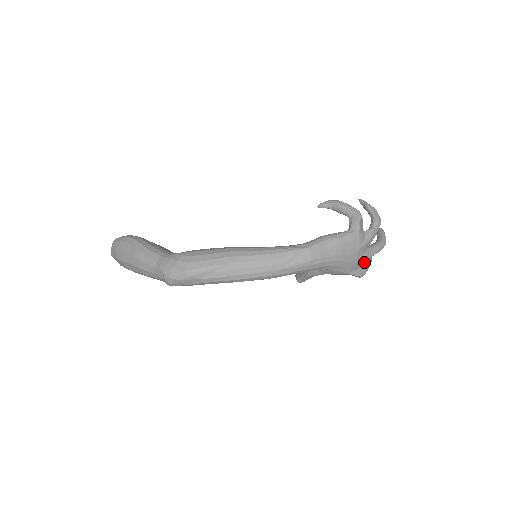
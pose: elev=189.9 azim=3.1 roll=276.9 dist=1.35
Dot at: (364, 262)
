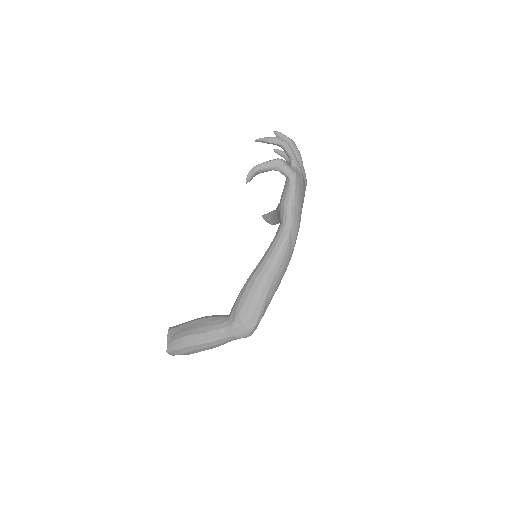
Dot at: occluded
